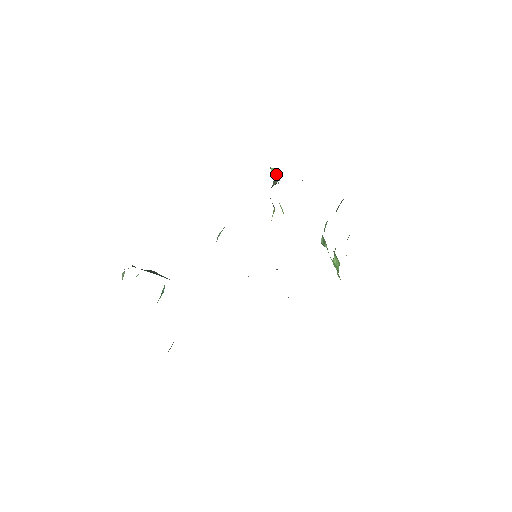
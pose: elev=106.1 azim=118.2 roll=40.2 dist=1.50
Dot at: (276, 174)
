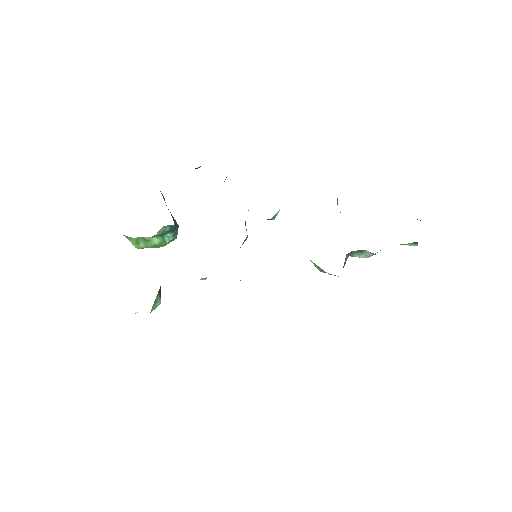
Dot at: occluded
